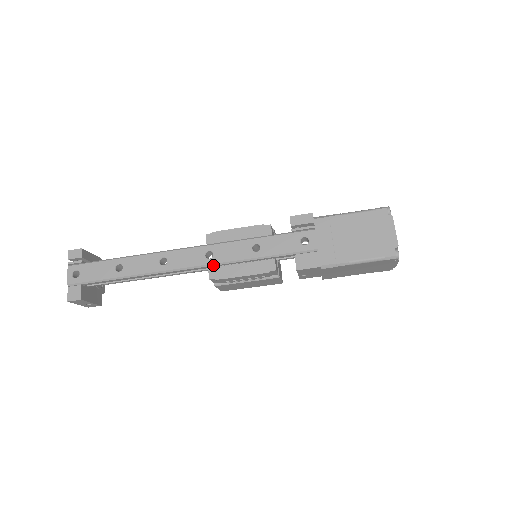
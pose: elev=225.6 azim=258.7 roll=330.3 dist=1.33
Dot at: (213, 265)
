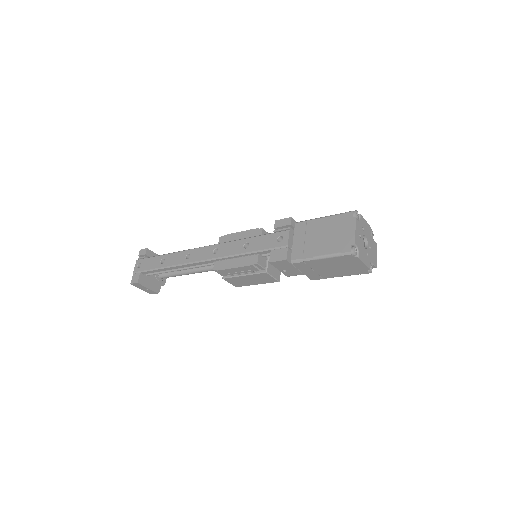
Dot at: (217, 259)
